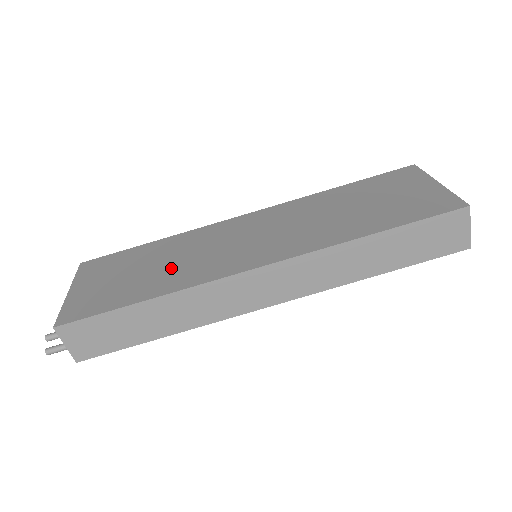
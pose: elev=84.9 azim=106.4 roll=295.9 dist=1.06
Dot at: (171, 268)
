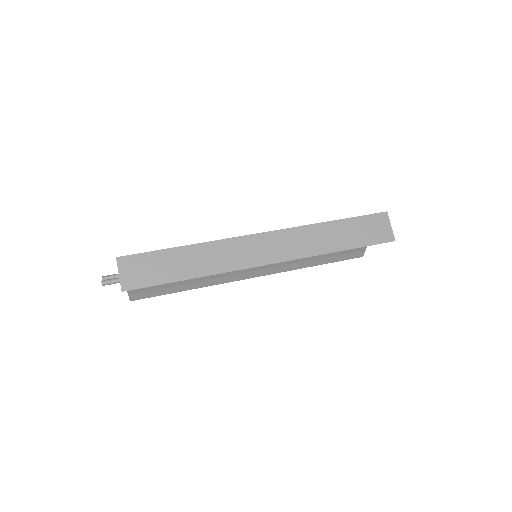
Dot at: occluded
